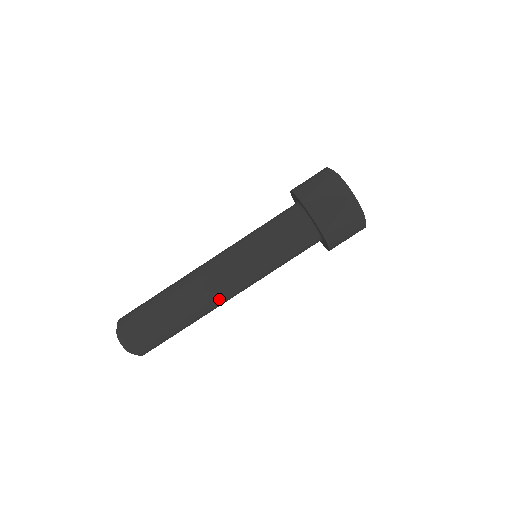
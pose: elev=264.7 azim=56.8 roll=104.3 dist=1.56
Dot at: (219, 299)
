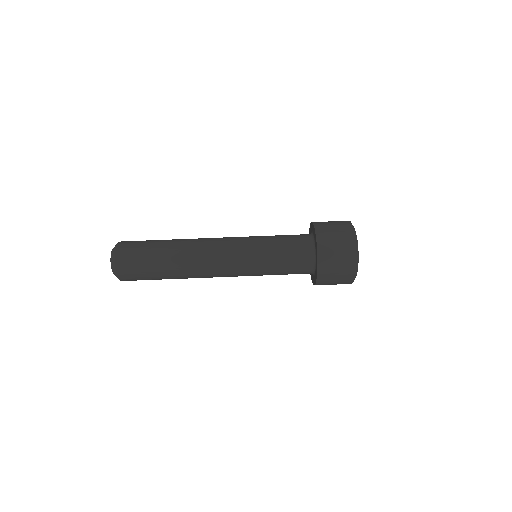
Dot at: (207, 255)
